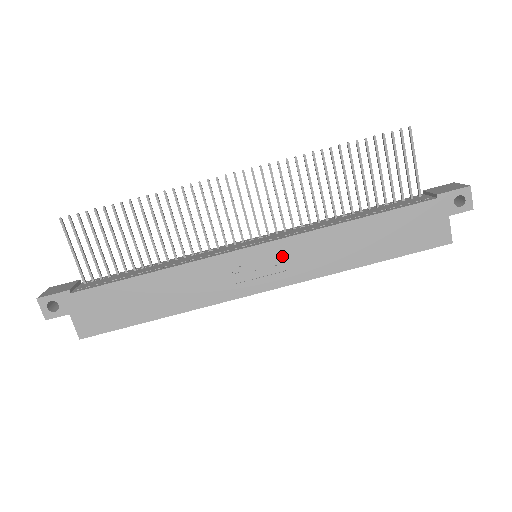
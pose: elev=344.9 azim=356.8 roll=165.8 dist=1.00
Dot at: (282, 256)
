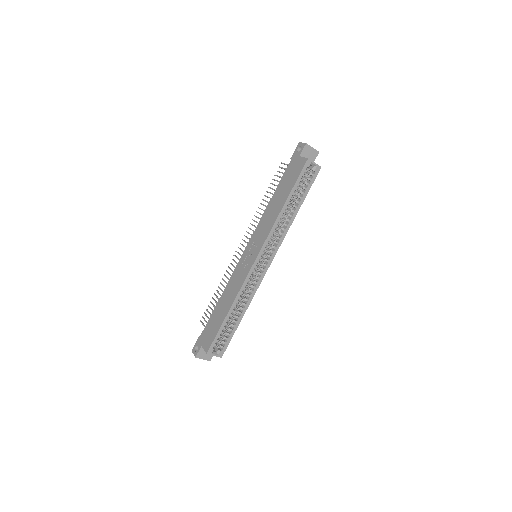
Dot at: (255, 241)
